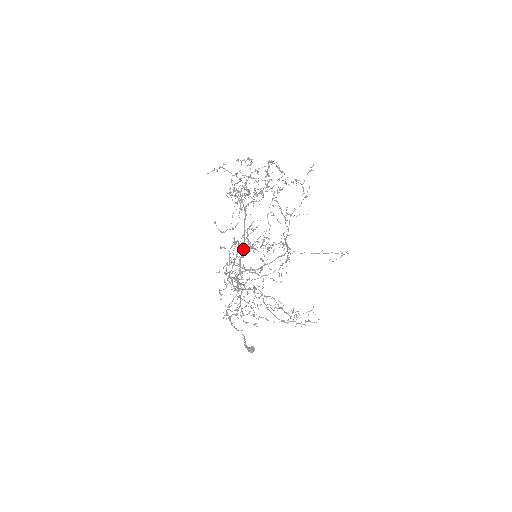
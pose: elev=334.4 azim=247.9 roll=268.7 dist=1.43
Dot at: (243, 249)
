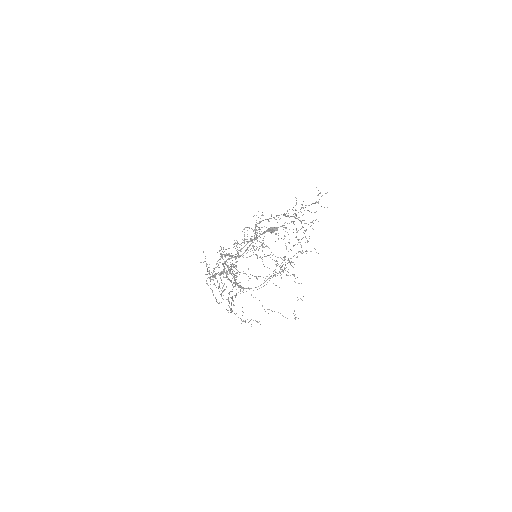
Dot at: (287, 215)
